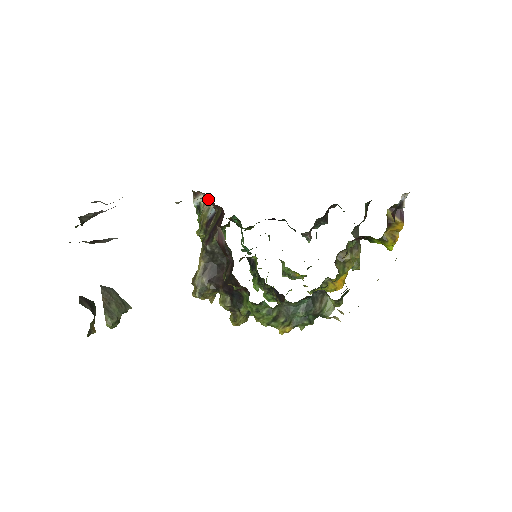
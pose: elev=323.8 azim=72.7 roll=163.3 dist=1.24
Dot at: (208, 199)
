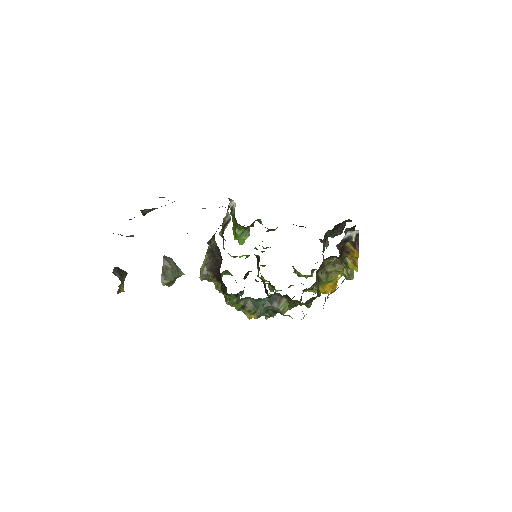
Dot at: occluded
